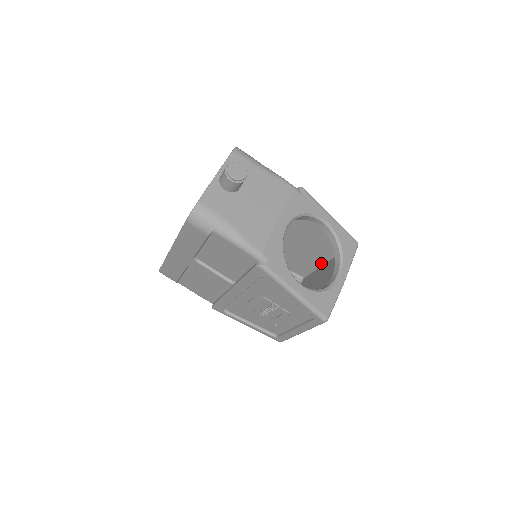
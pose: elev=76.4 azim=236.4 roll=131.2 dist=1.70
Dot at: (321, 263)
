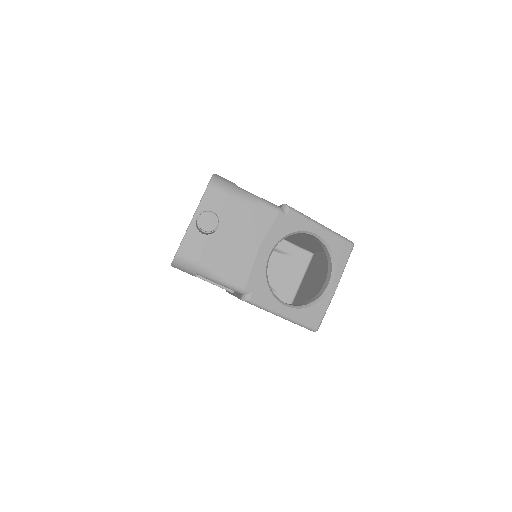
Dot at: (324, 251)
